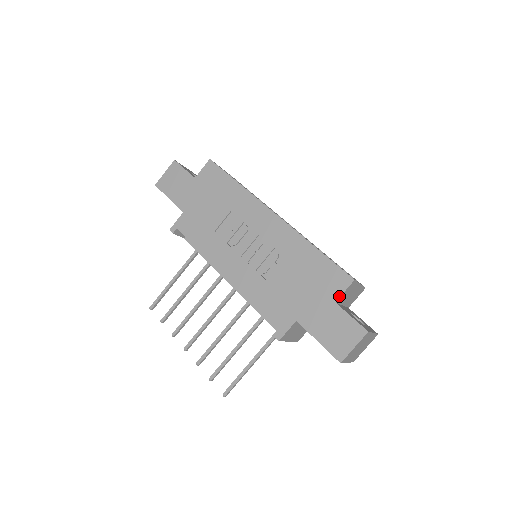
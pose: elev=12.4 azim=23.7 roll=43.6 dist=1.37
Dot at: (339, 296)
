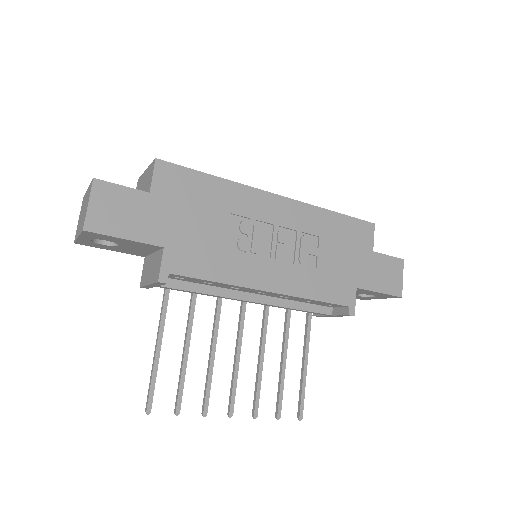
Dot at: (373, 244)
